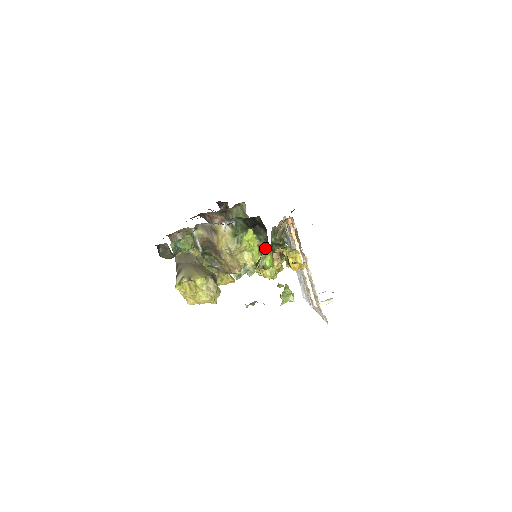
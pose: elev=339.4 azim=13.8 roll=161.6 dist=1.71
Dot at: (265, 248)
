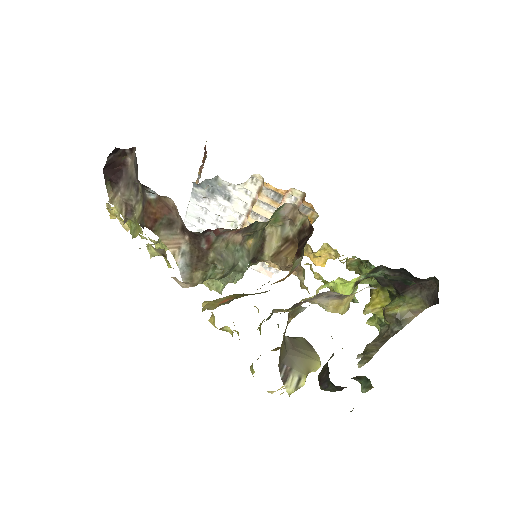
Dot at: occluded
